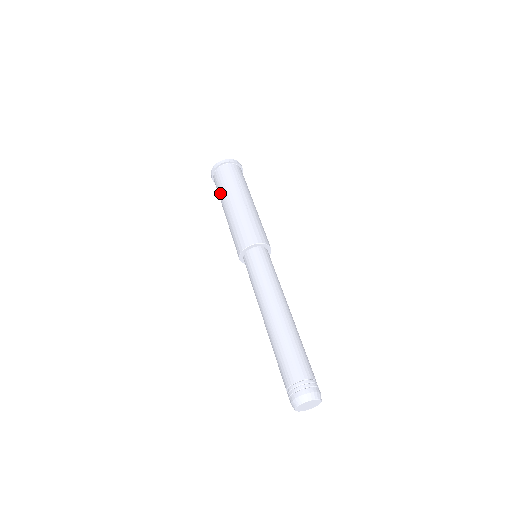
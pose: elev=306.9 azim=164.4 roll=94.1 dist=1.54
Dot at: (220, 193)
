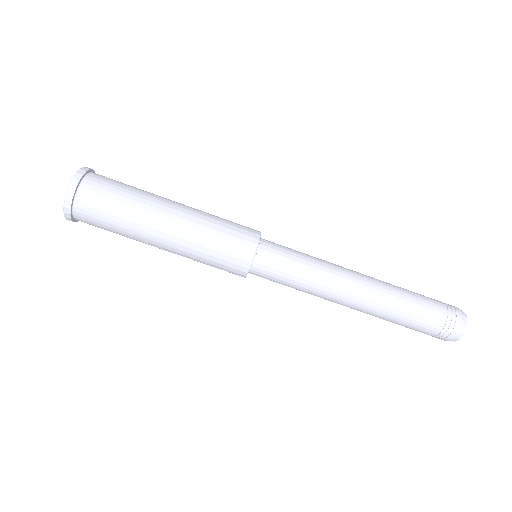
Dot at: (122, 232)
